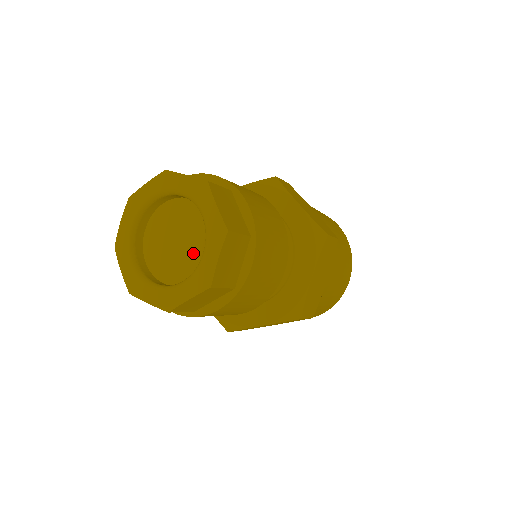
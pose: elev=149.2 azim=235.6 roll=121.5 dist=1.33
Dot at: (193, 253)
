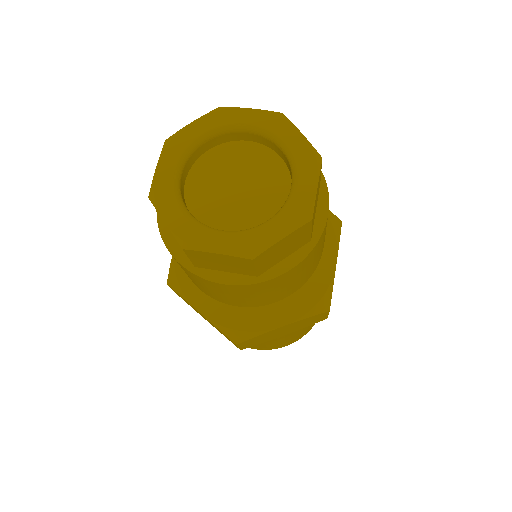
Dot at: (265, 196)
